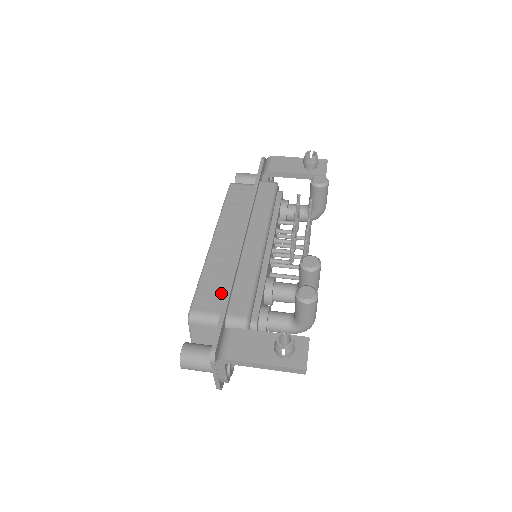
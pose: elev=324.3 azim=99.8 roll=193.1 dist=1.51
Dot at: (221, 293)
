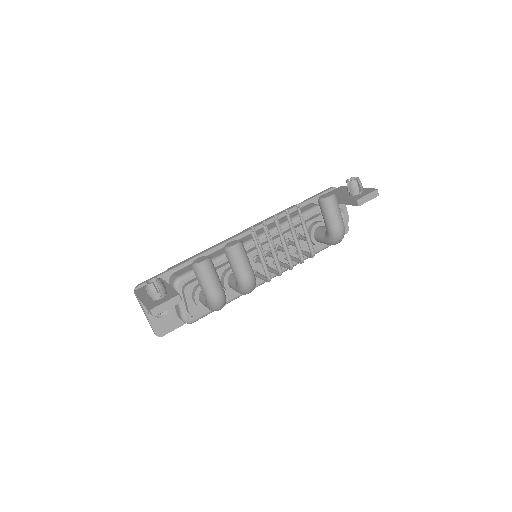
Dot at: occluded
